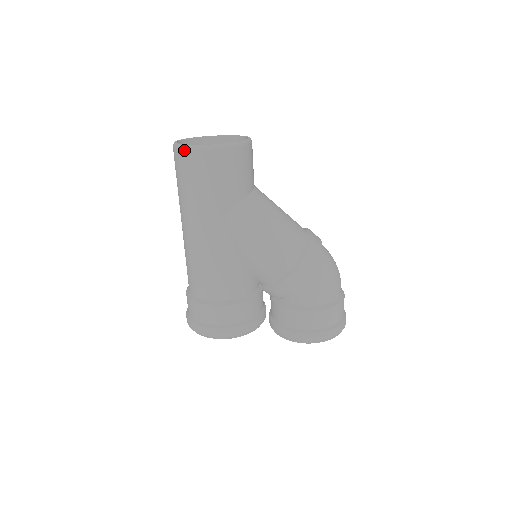
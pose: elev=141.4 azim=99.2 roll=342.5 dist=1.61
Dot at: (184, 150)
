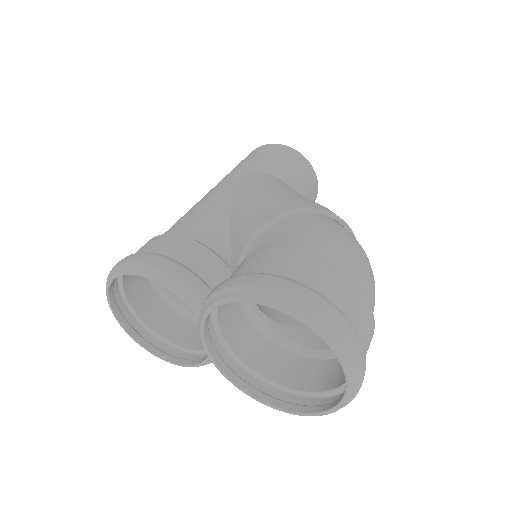
Dot at: occluded
